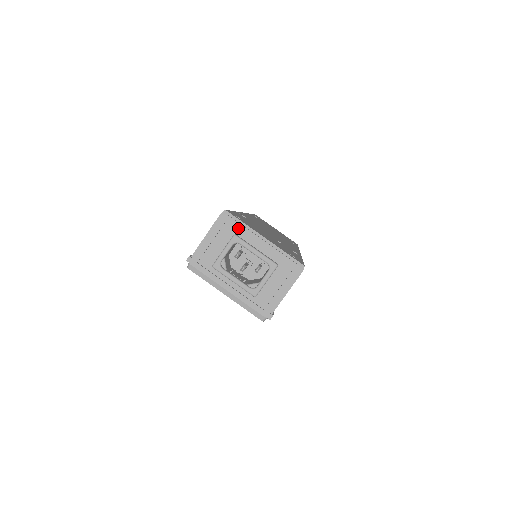
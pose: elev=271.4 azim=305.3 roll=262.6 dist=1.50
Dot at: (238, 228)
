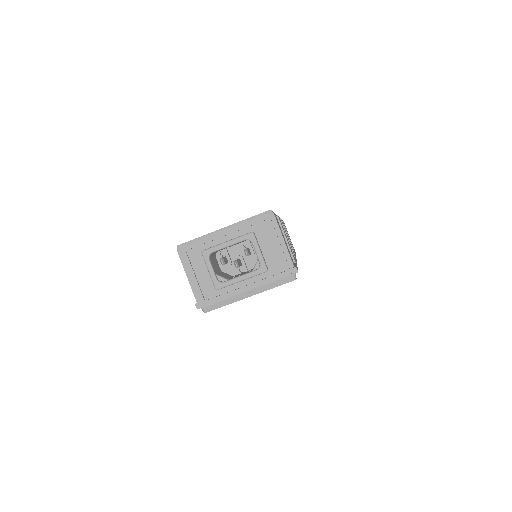
Dot at: (198, 245)
